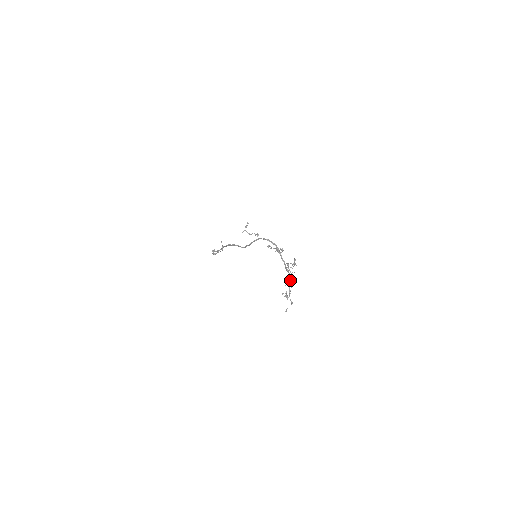
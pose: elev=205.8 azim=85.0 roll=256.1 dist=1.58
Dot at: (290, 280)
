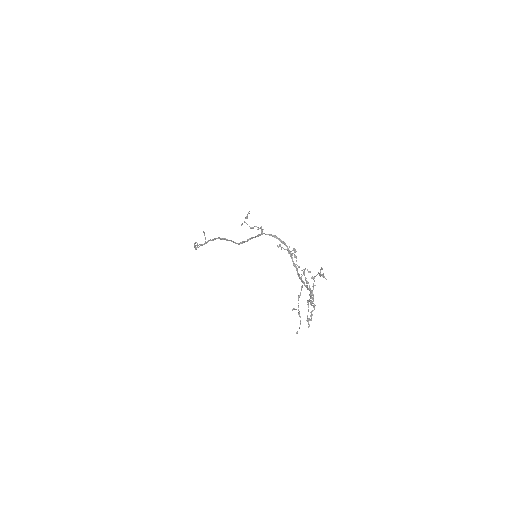
Dot at: occluded
